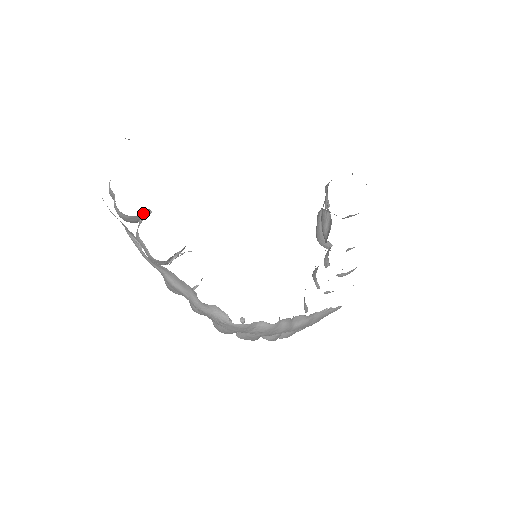
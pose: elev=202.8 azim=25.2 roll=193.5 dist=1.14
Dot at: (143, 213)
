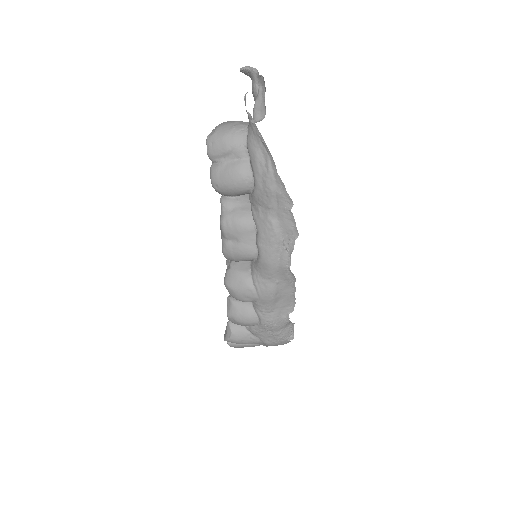
Dot at: occluded
